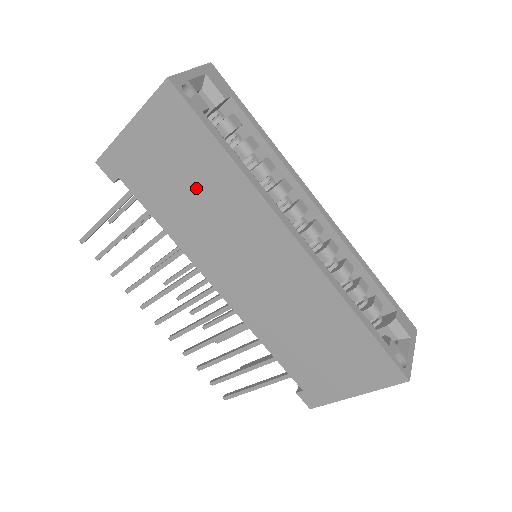
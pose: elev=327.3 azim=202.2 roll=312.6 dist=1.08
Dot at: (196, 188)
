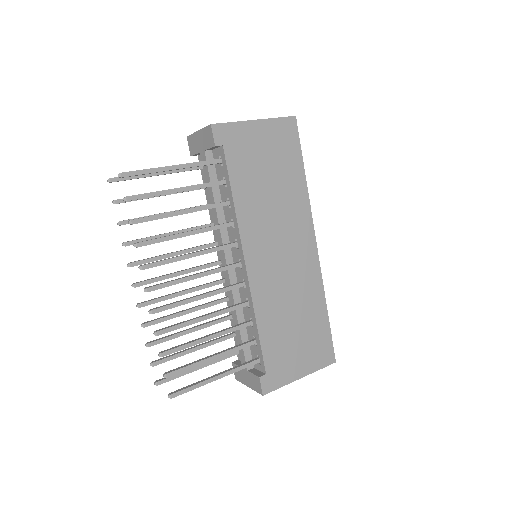
Dot at: (276, 183)
